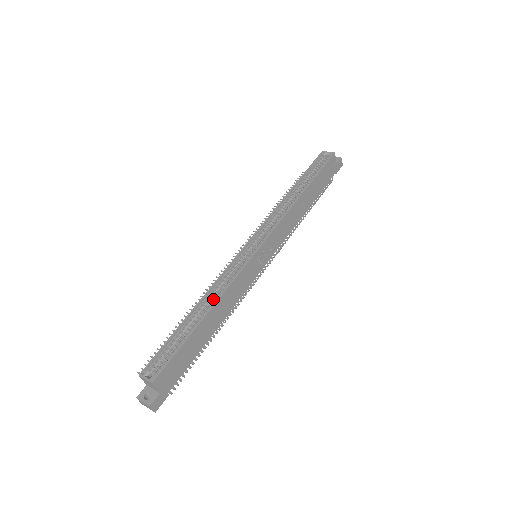
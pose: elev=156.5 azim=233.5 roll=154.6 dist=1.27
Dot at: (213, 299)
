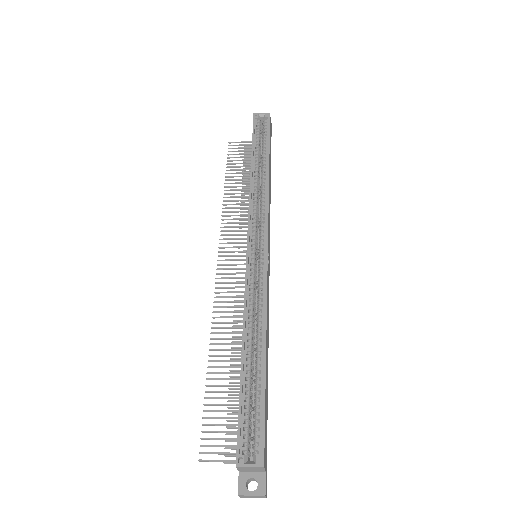
Dot at: occluded
